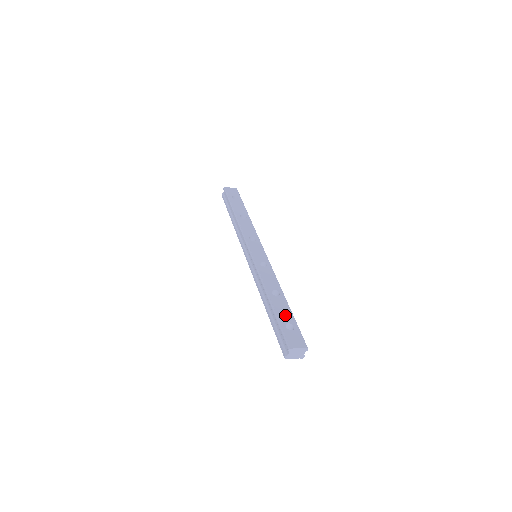
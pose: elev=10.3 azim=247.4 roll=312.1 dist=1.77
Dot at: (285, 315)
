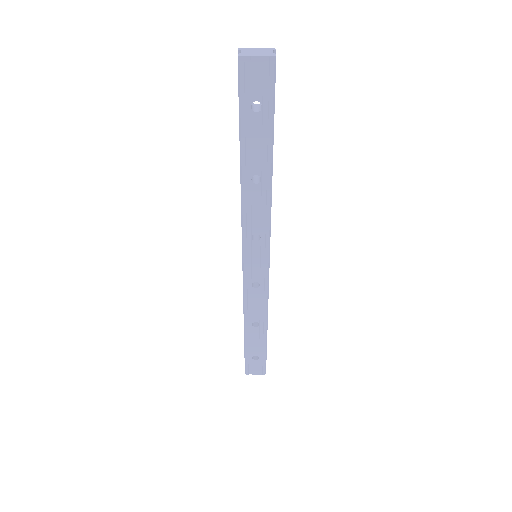
Dot at: occluded
